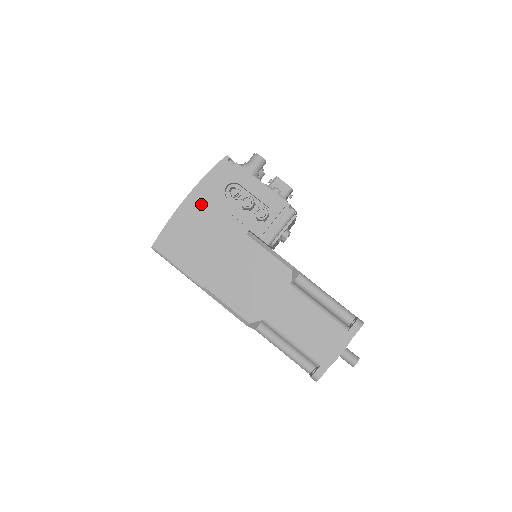
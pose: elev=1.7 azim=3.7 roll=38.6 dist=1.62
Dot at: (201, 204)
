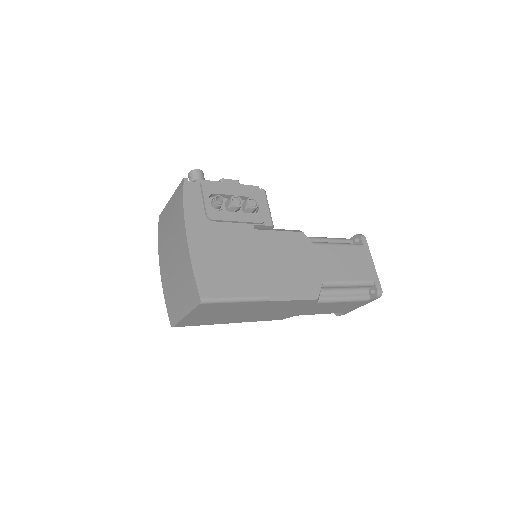
Dot at: (203, 231)
